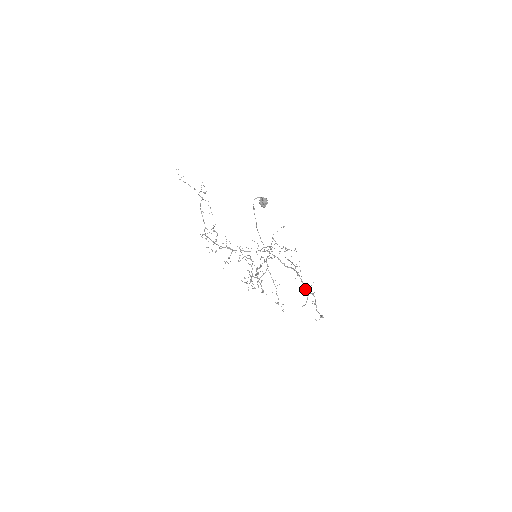
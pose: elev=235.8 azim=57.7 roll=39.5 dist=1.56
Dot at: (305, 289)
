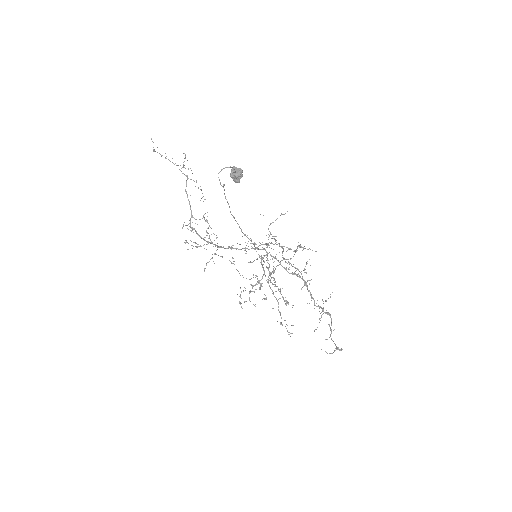
Dot at: occluded
